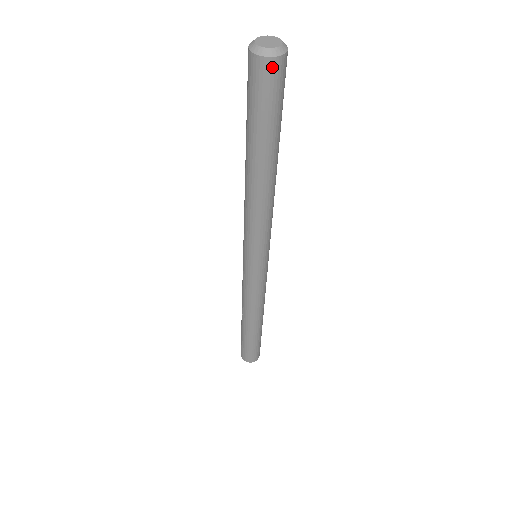
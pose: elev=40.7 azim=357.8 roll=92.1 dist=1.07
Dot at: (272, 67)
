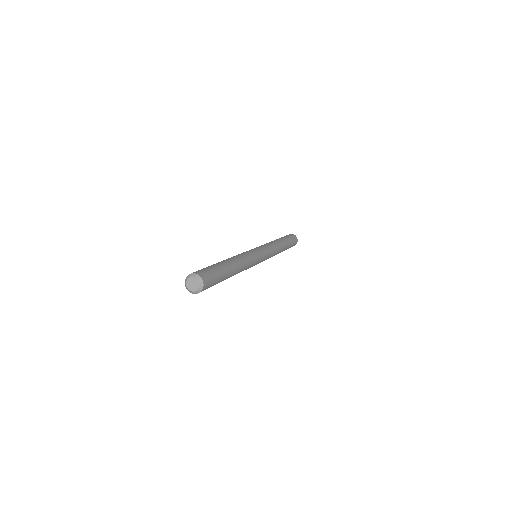
Dot at: occluded
